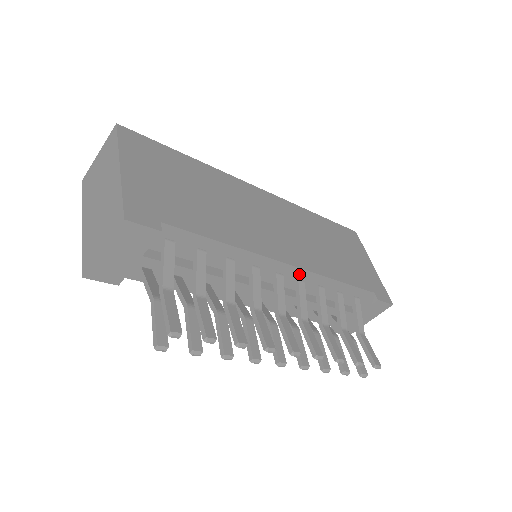
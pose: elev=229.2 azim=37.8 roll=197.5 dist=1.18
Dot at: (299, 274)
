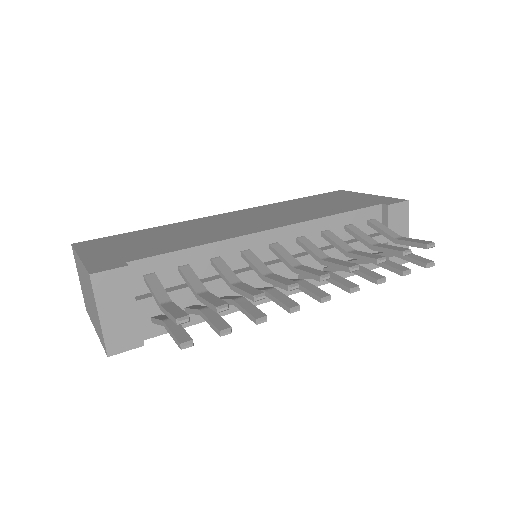
Dot at: (291, 232)
